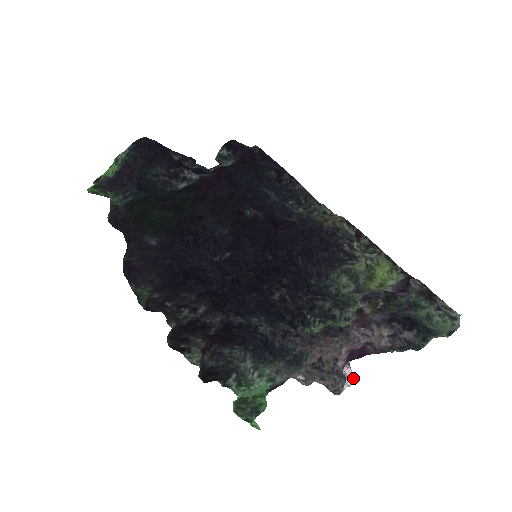
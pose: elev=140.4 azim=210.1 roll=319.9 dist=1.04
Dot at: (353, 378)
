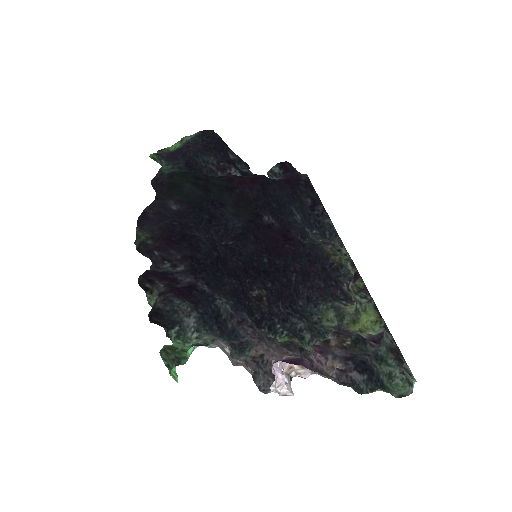
Dot at: (286, 388)
